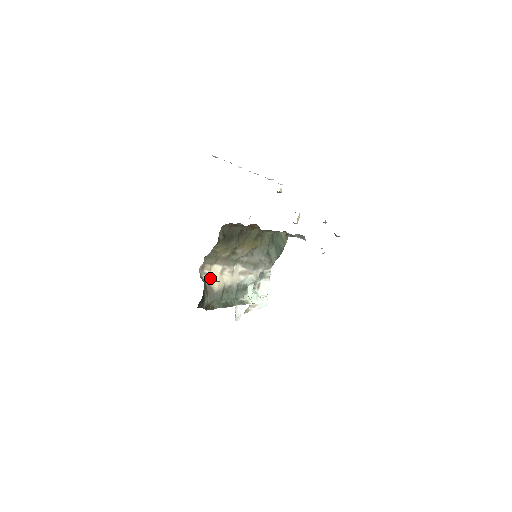
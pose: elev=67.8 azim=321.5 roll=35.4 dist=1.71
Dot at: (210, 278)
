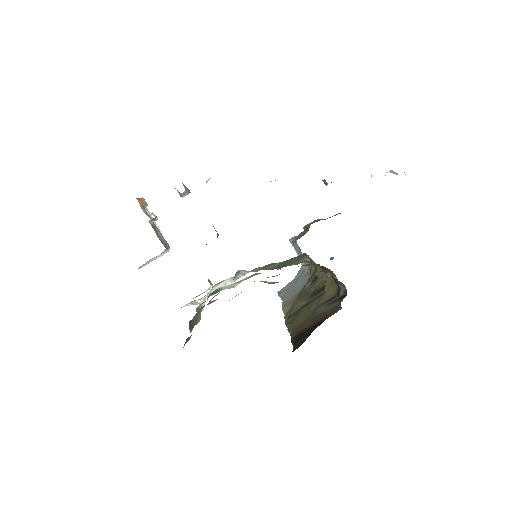
Dot at: occluded
